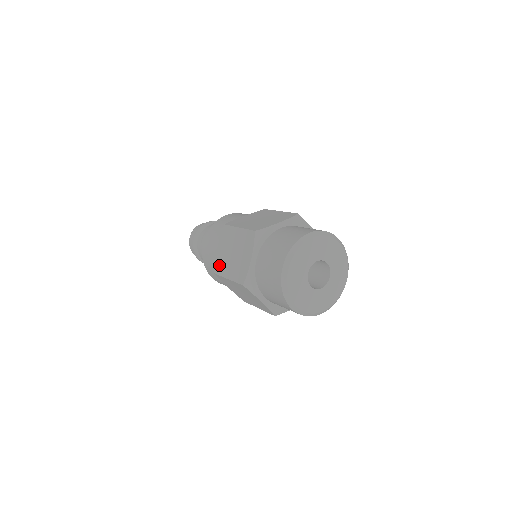
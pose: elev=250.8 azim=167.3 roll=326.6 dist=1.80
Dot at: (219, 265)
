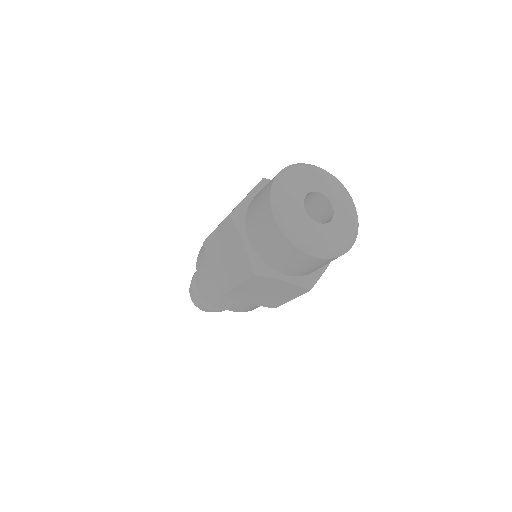
Dot at: (222, 282)
